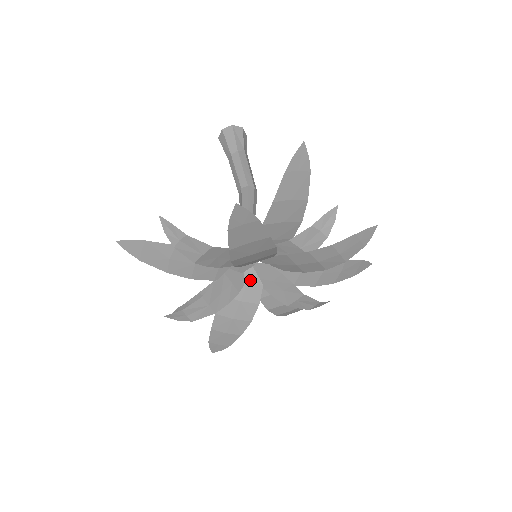
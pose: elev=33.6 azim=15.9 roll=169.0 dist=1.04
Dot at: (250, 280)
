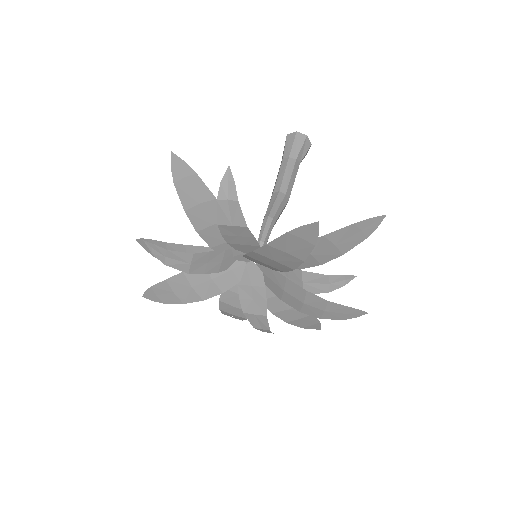
Dot at: (235, 270)
